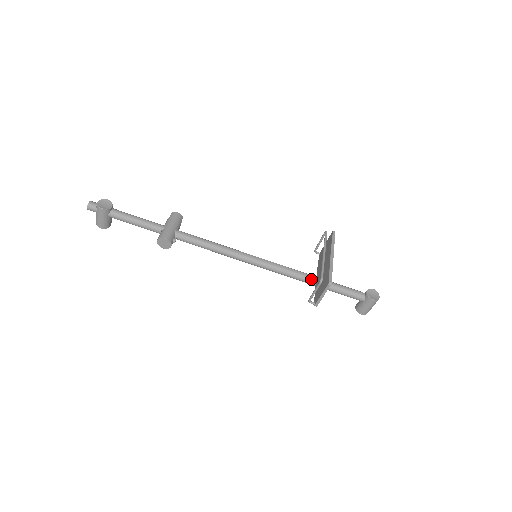
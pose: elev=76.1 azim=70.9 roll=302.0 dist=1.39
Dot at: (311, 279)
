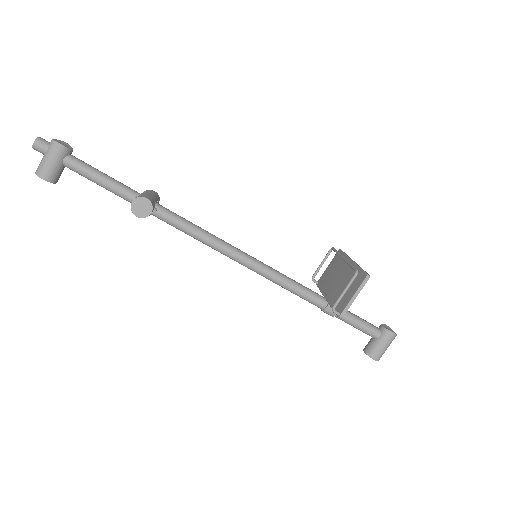
Dot at: (320, 297)
